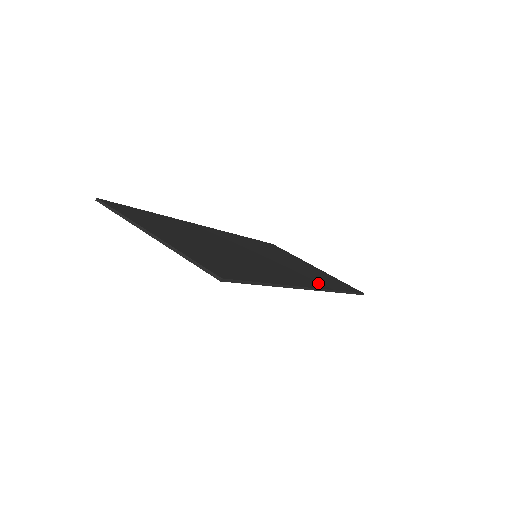
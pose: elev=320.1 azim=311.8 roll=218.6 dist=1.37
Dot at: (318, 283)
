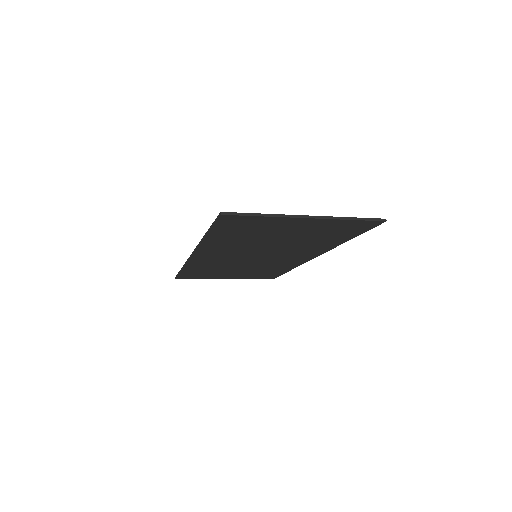
Dot at: occluded
